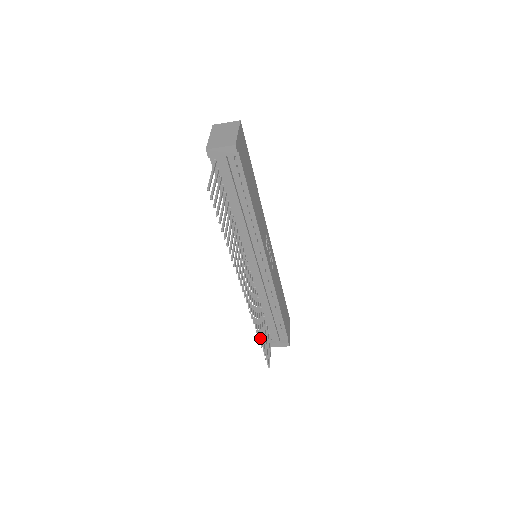
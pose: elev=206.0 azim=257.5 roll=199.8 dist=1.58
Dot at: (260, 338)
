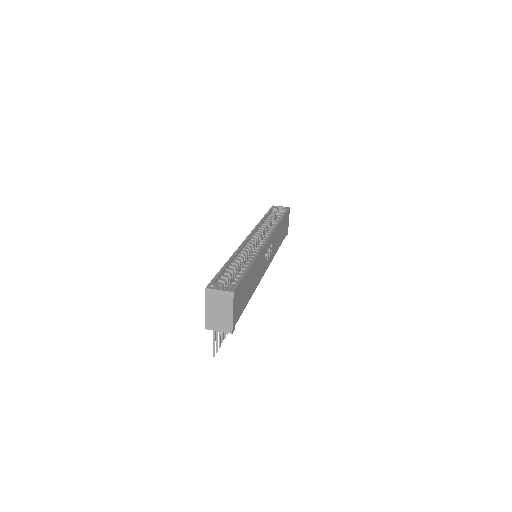
Dot at: occluded
